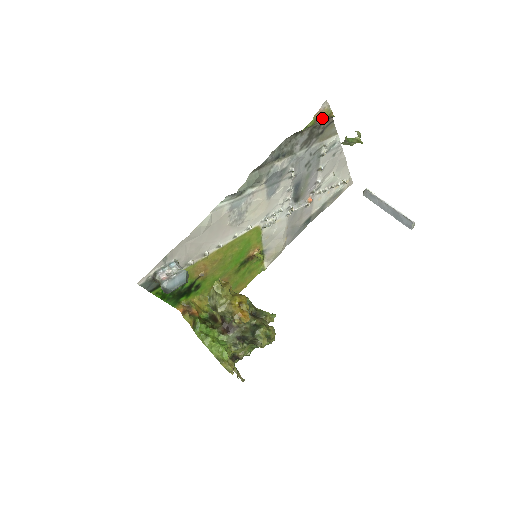
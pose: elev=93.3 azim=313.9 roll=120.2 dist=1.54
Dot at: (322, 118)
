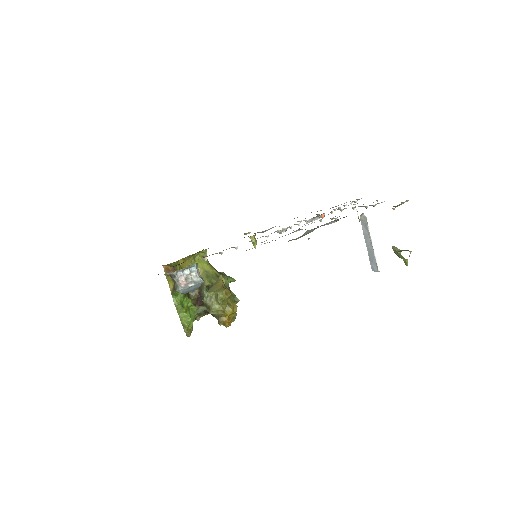
Dot at: (394, 206)
